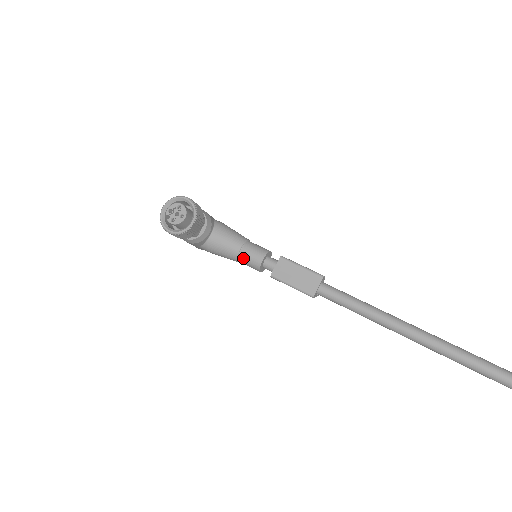
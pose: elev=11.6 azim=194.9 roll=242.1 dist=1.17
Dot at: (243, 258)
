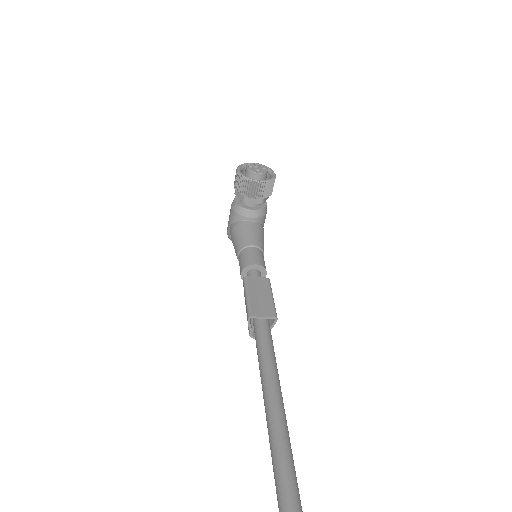
Dot at: (246, 252)
